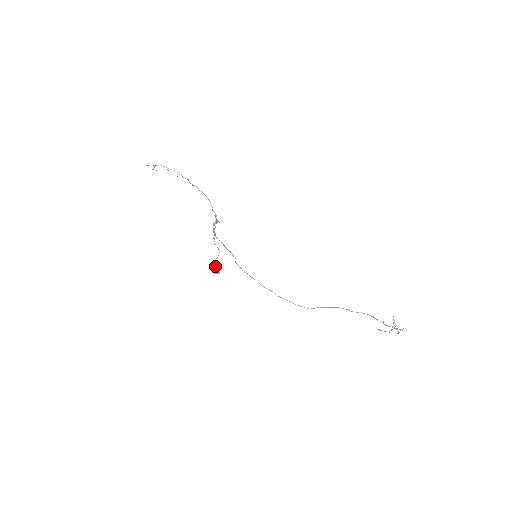
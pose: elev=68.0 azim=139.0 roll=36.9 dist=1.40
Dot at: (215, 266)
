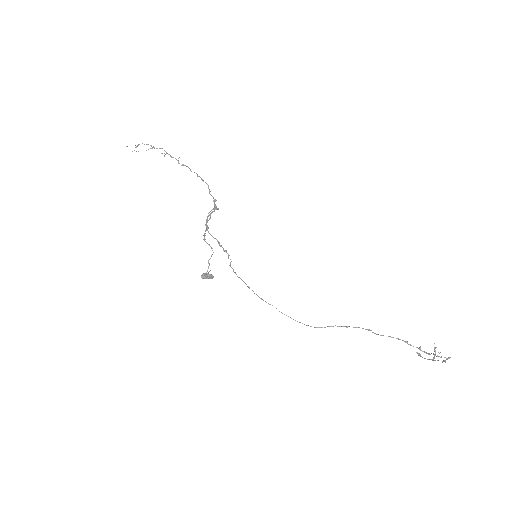
Dot at: occluded
